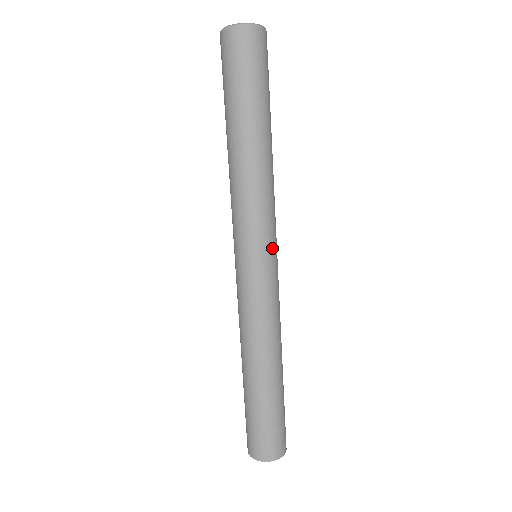
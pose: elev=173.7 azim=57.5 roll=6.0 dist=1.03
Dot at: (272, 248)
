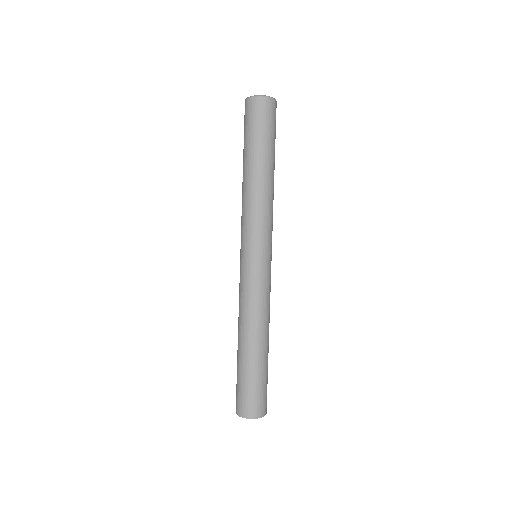
Dot at: (256, 249)
